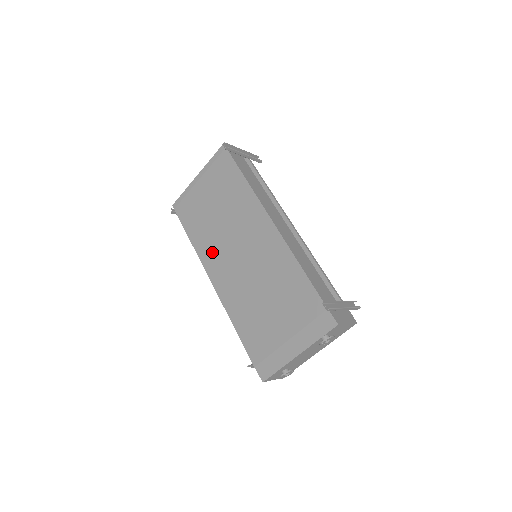
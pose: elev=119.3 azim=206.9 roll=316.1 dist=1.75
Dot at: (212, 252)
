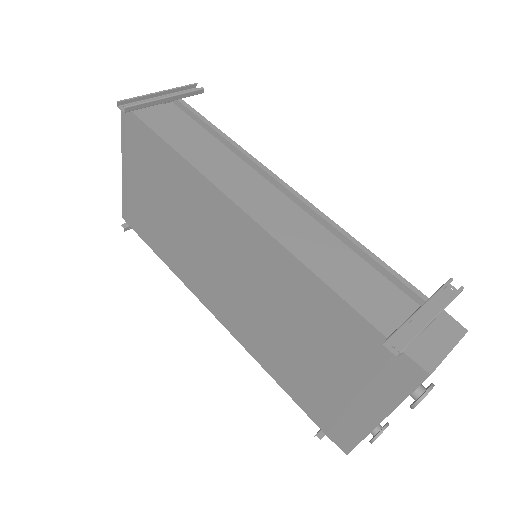
Dot at: (194, 274)
